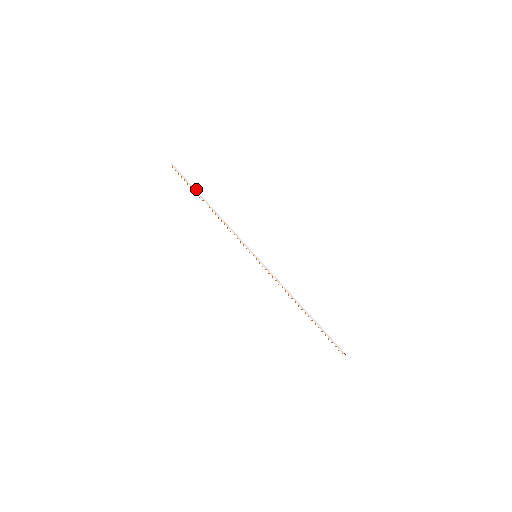
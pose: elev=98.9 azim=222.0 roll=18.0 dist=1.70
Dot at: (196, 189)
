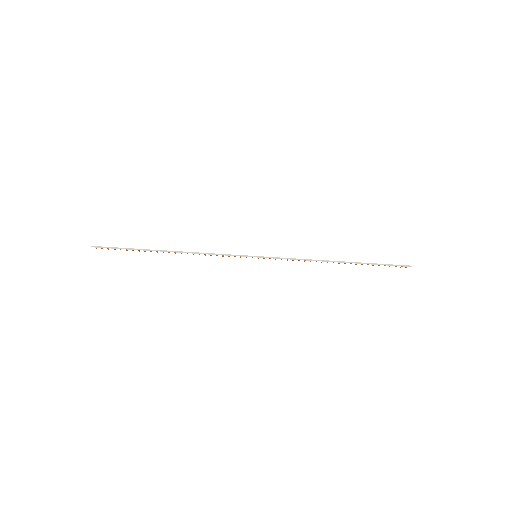
Dot at: (141, 248)
